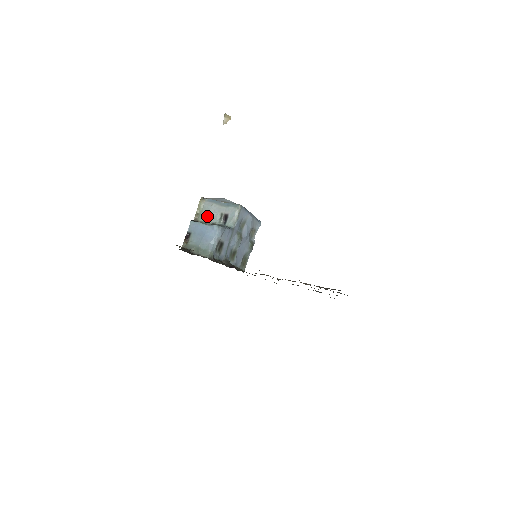
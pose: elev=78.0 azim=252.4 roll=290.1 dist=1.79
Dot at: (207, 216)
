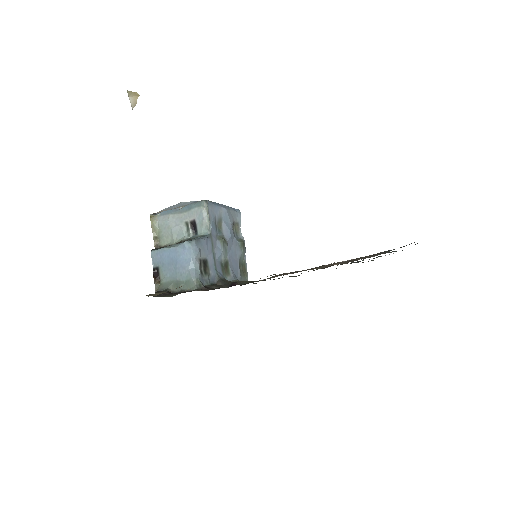
Dot at: (169, 235)
